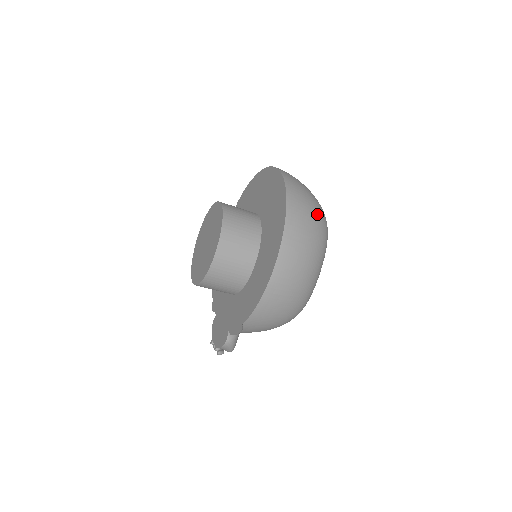
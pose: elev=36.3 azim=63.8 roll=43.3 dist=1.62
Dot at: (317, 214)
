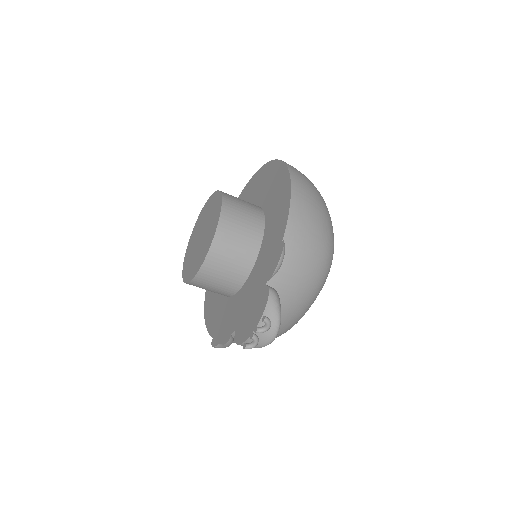
Dot at: occluded
